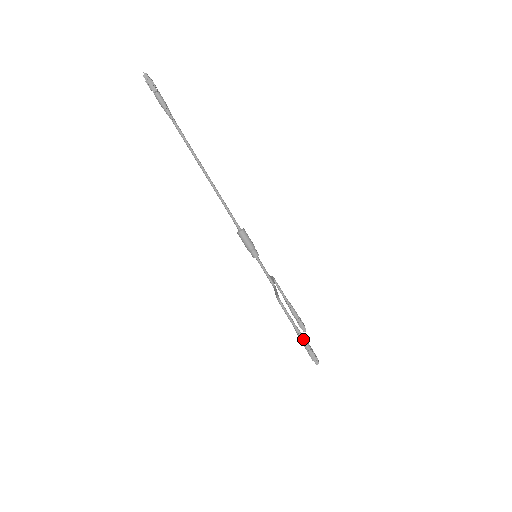
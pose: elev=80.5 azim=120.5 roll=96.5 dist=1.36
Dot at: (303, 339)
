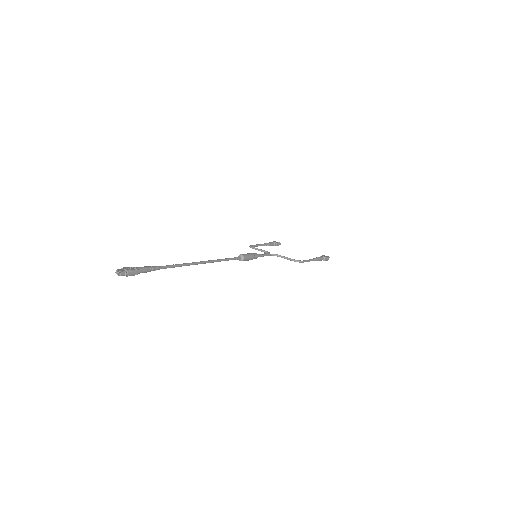
Dot at: (319, 259)
